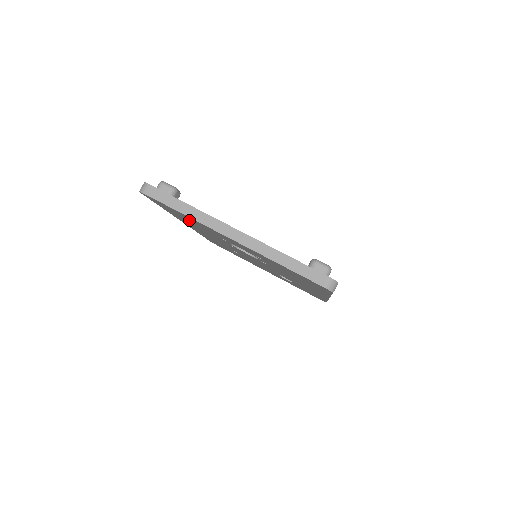
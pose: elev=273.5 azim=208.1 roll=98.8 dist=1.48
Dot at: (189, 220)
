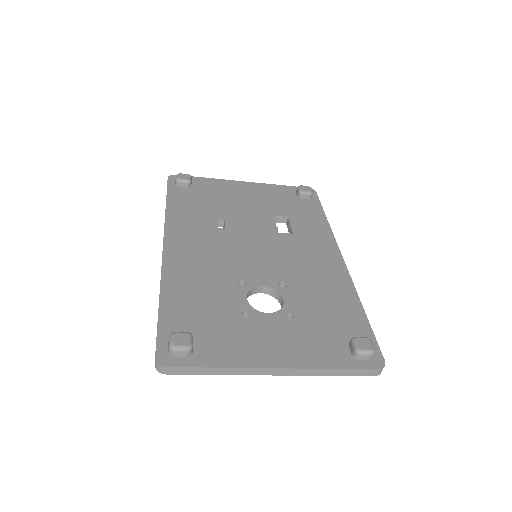
Dot at: occluded
